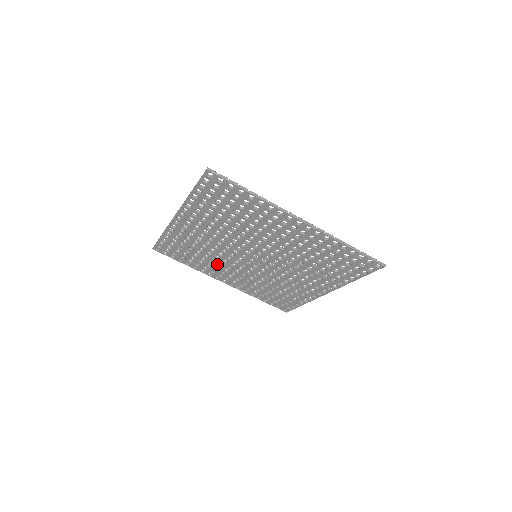
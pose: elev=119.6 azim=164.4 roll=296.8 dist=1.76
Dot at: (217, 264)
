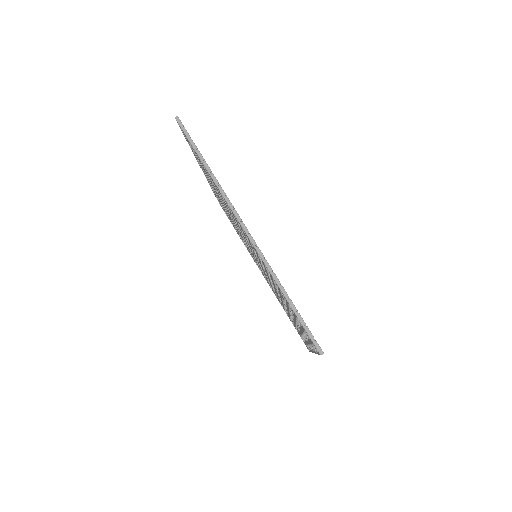
Dot at: occluded
